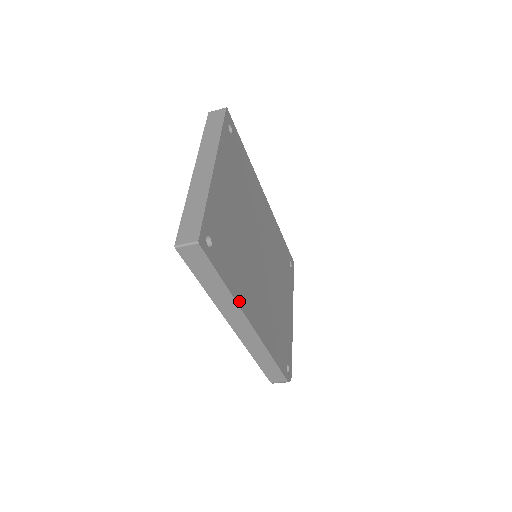
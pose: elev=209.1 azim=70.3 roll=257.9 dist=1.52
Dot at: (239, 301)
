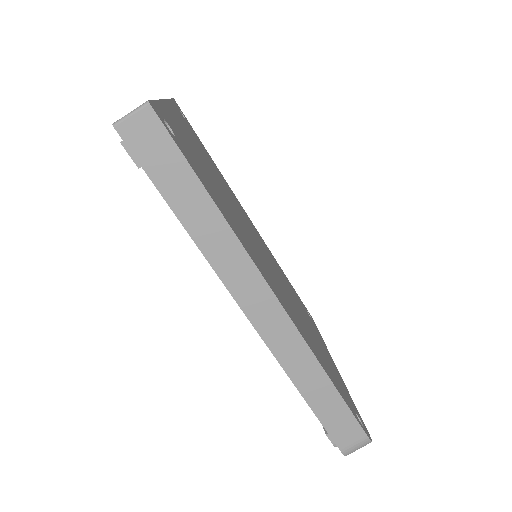
Dot at: (243, 245)
